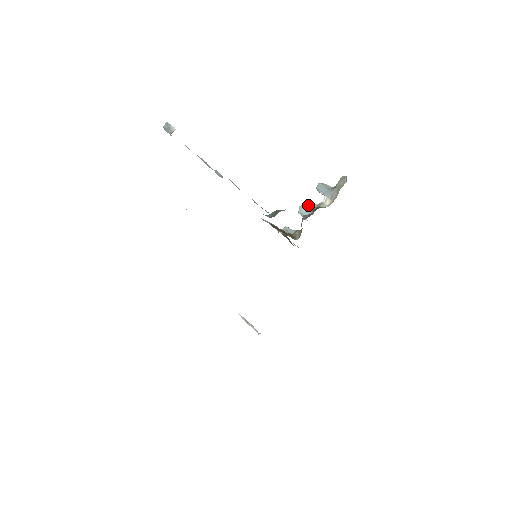
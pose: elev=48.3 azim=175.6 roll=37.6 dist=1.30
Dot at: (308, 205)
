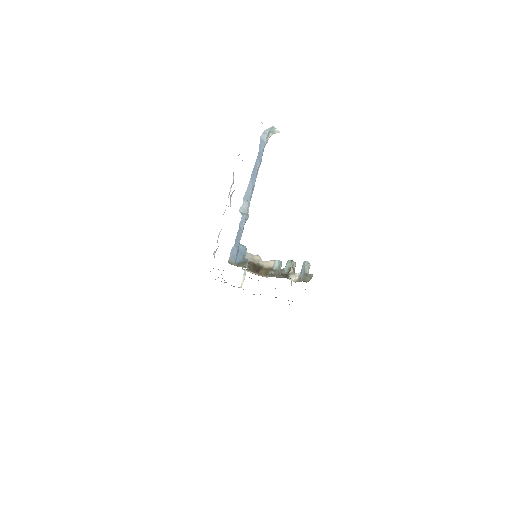
Dot at: (291, 265)
